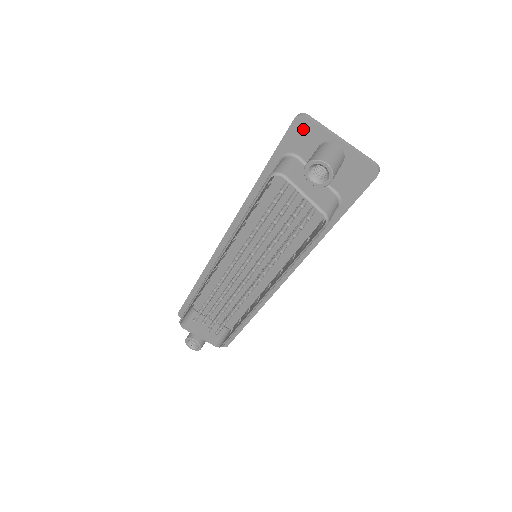
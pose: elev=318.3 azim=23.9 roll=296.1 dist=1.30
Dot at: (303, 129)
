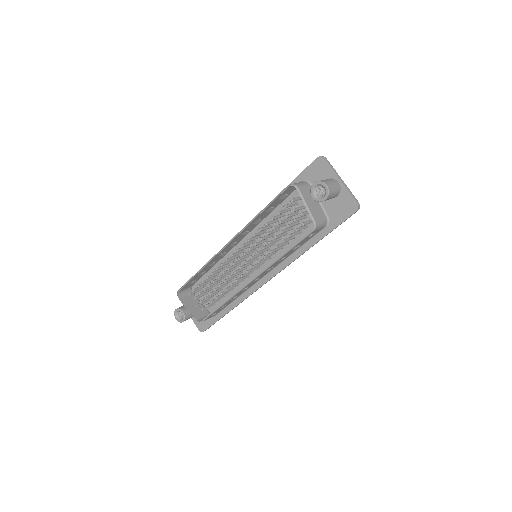
Dot at: (320, 166)
